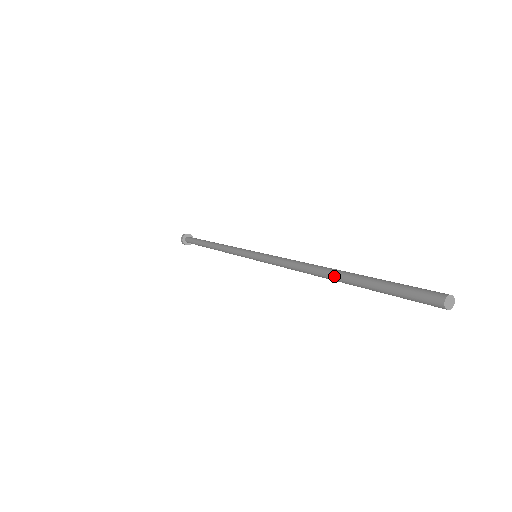
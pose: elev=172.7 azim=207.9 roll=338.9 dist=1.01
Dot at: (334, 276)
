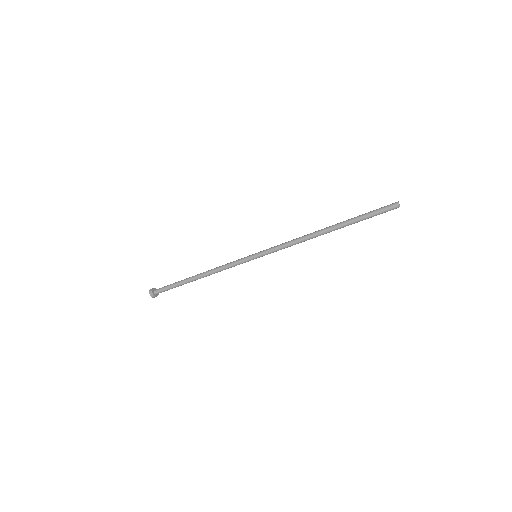
Dot at: (333, 228)
